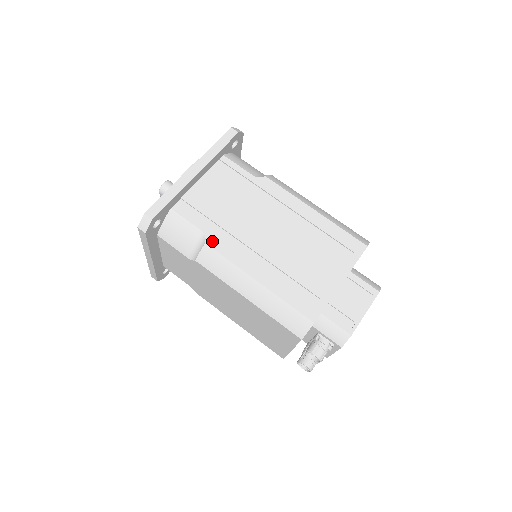
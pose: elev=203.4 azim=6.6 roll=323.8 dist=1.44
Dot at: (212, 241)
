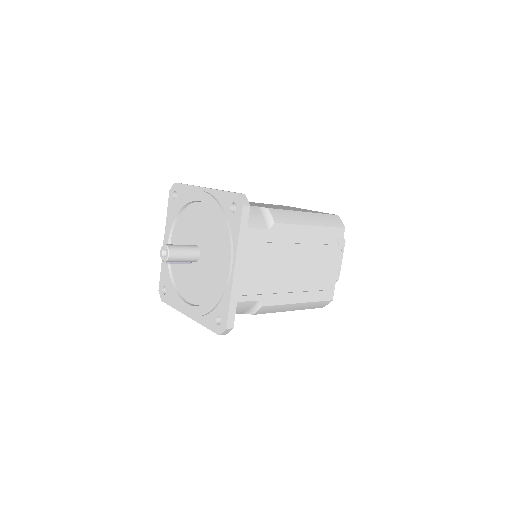
Dot at: (265, 302)
